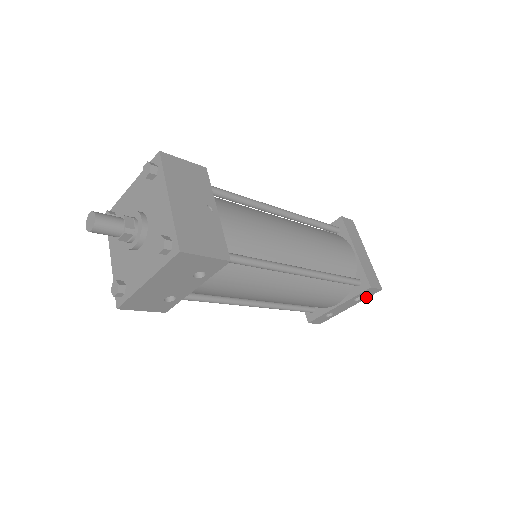
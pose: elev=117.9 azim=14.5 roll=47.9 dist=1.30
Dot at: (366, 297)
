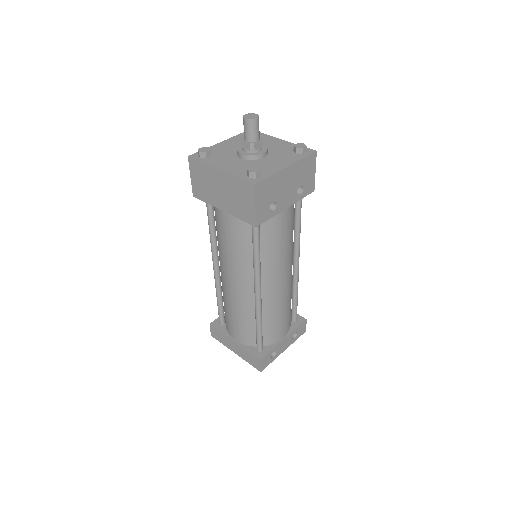
Dot at: (297, 338)
